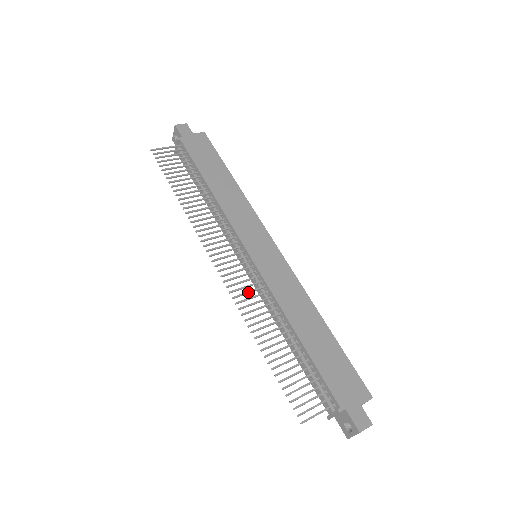
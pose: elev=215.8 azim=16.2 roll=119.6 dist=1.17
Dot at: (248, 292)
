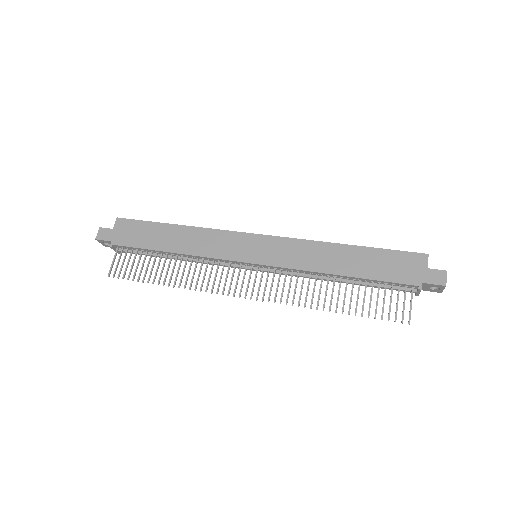
Dot at: (283, 287)
